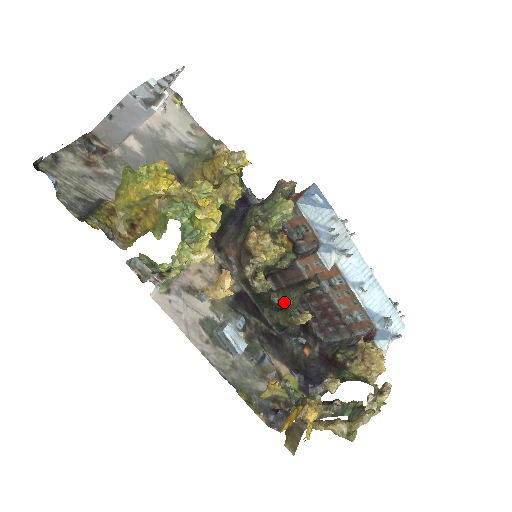
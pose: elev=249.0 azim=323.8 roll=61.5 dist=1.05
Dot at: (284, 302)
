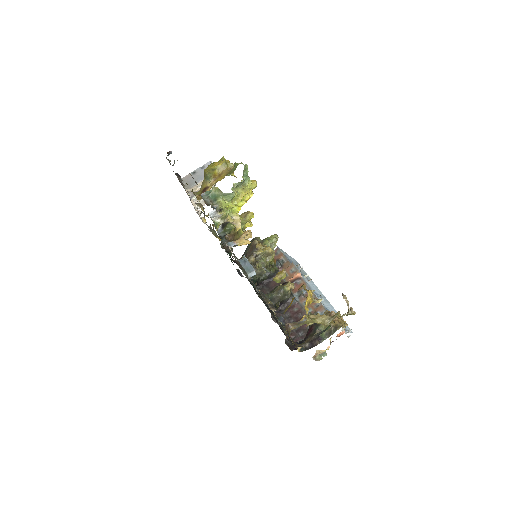
Dot at: occluded
